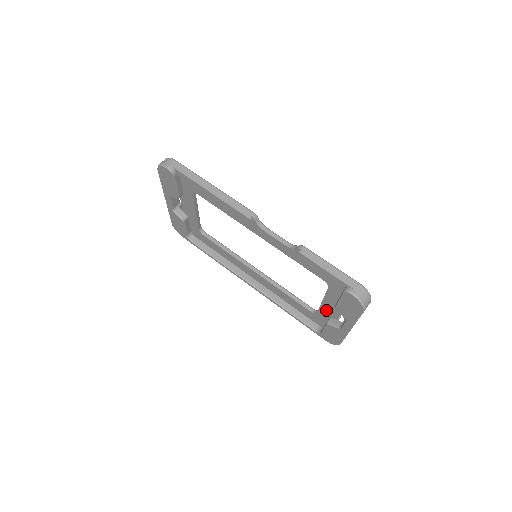
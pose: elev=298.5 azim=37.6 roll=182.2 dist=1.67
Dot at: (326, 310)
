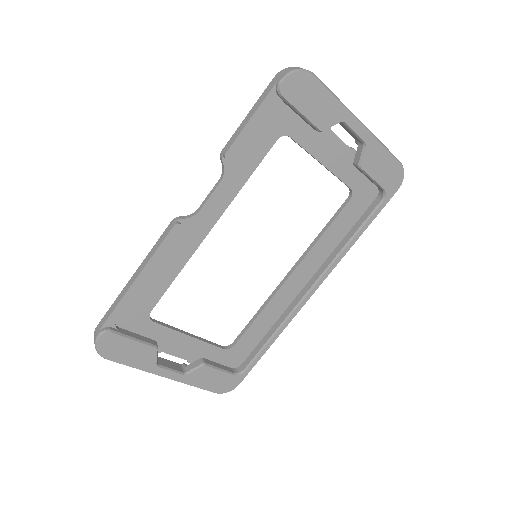
Dot at: (339, 166)
